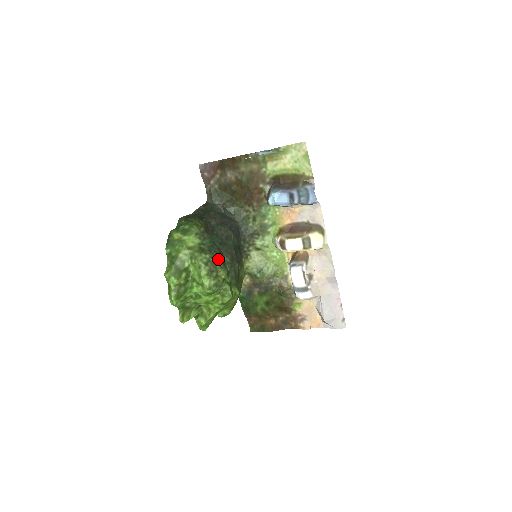
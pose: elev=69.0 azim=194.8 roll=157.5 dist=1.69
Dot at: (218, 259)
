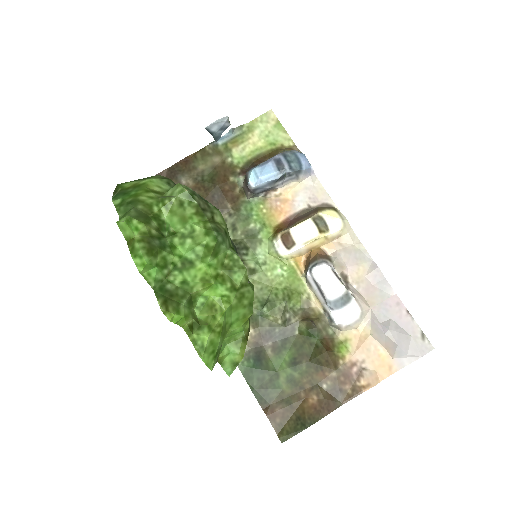
Dot at: occluded
